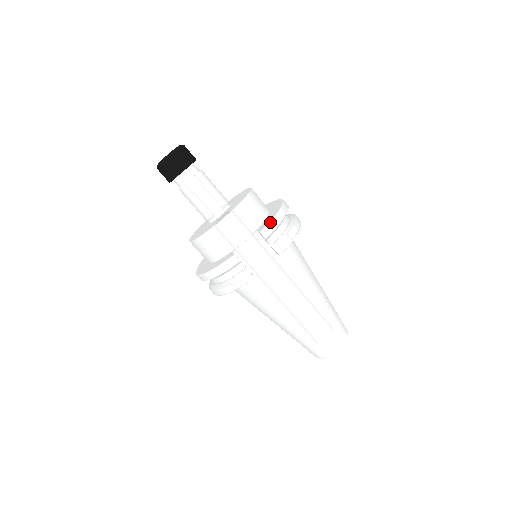
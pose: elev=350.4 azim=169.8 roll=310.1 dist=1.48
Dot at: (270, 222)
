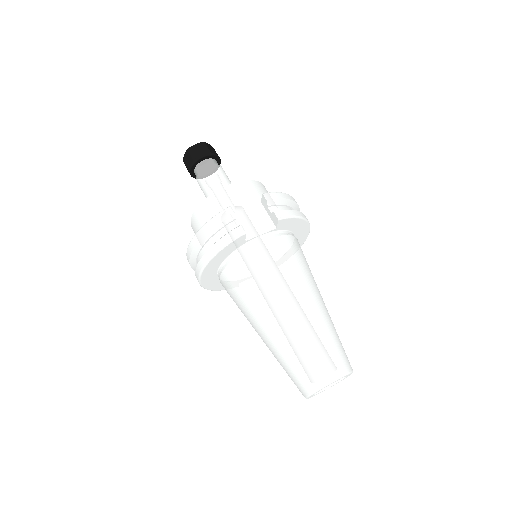
Dot at: (275, 192)
